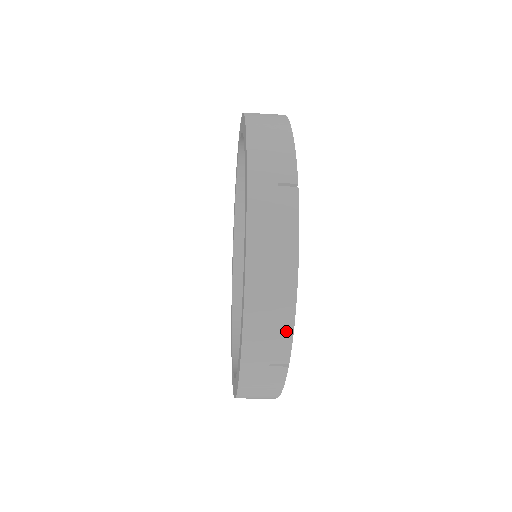
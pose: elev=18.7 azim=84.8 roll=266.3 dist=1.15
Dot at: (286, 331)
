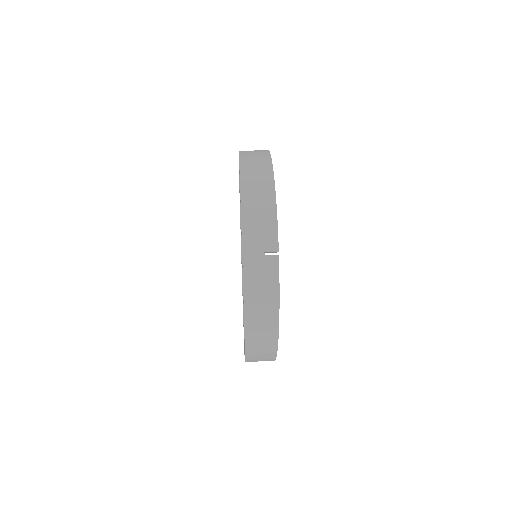
Dot at: (273, 342)
